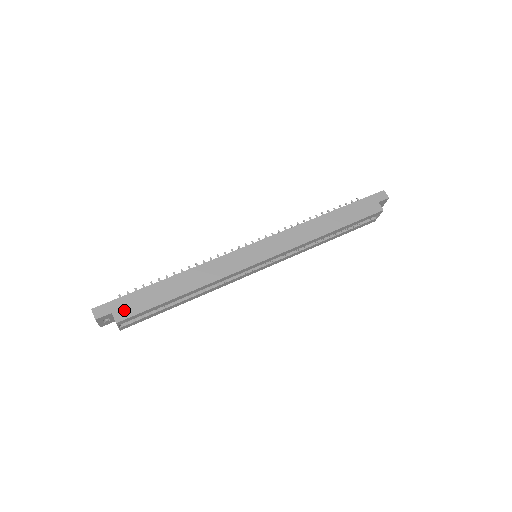
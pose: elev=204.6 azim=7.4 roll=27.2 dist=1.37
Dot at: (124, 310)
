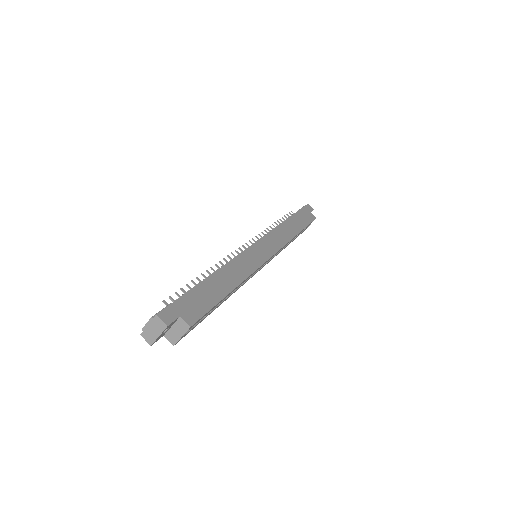
Dot at: (190, 311)
